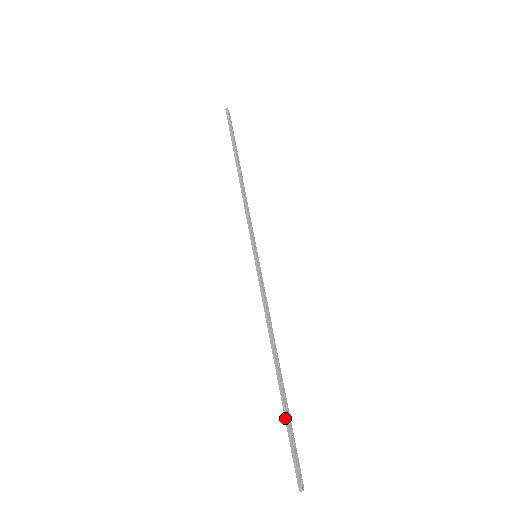
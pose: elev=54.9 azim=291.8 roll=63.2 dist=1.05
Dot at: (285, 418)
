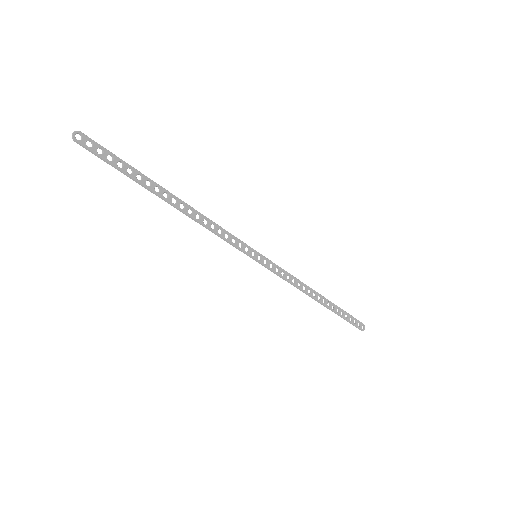
Dot at: occluded
